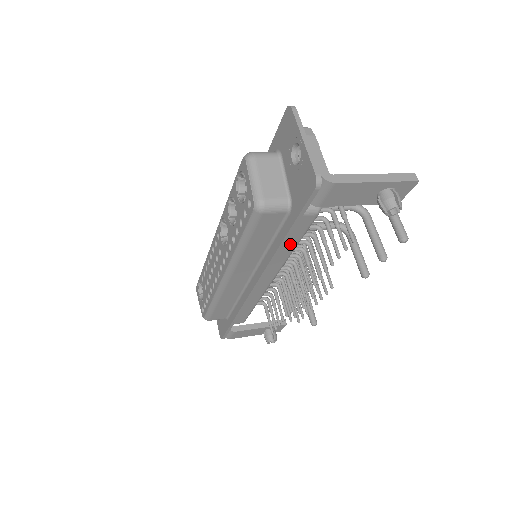
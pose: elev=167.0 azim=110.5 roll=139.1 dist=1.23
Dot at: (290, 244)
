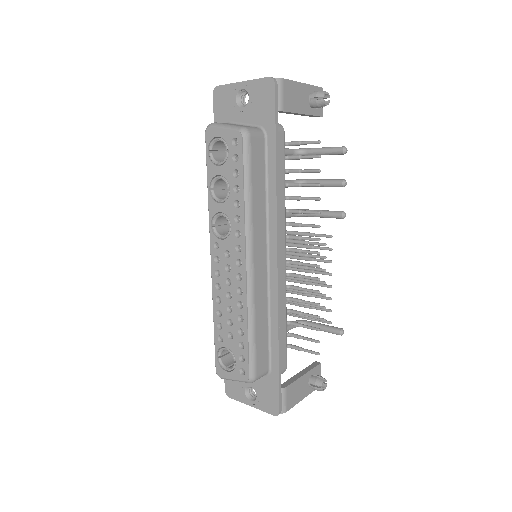
Dot at: (280, 181)
